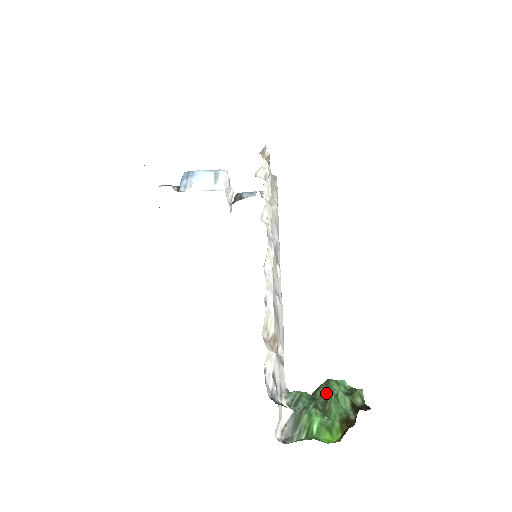
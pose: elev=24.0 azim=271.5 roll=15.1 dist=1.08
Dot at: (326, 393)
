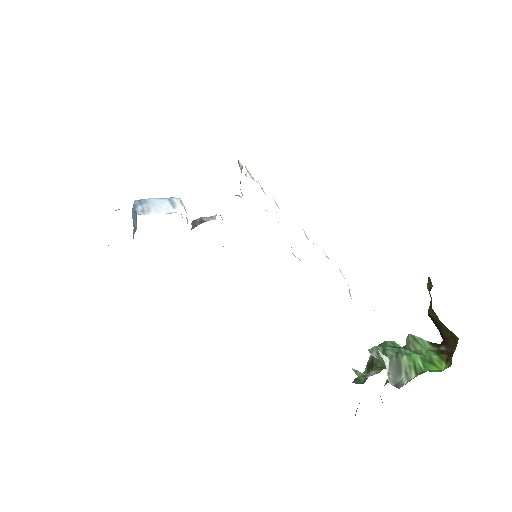
Dot at: occluded
